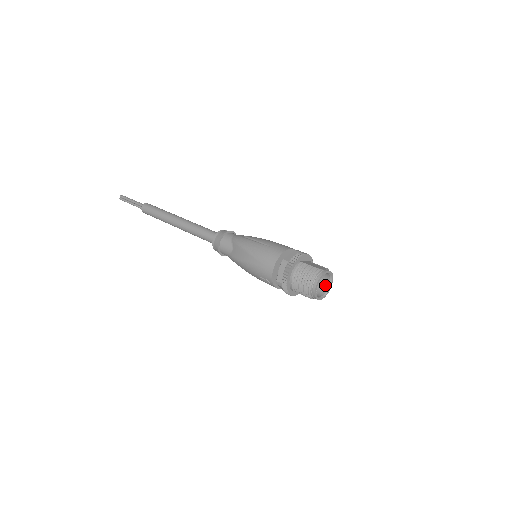
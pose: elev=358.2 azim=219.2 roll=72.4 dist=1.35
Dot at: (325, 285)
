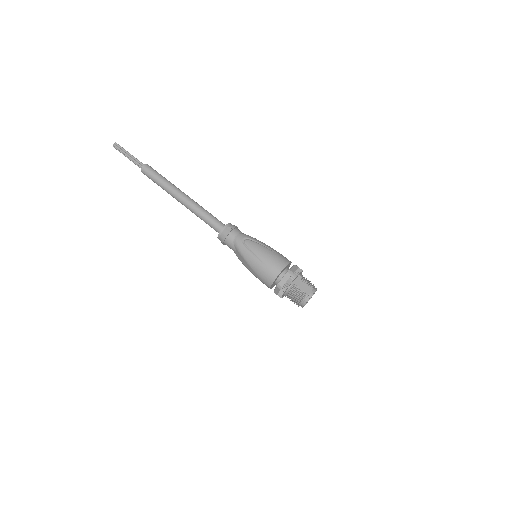
Dot at: occluded
